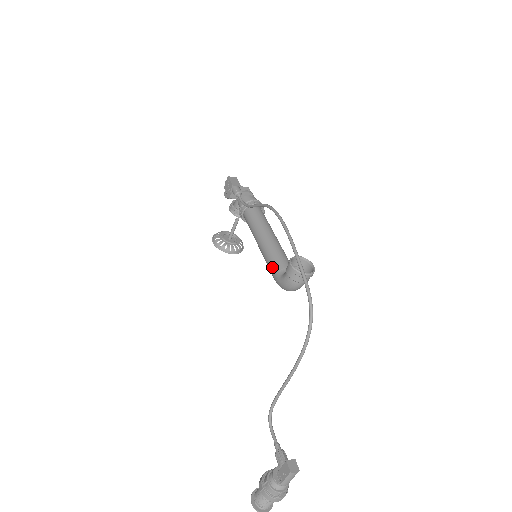
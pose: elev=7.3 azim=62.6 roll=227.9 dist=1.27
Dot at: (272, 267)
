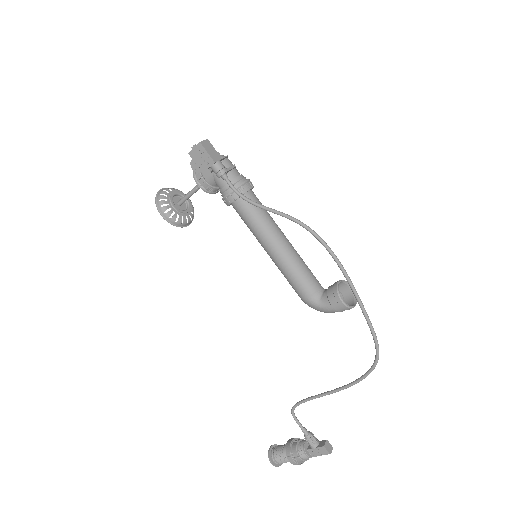
Dot at: (300, 288)
